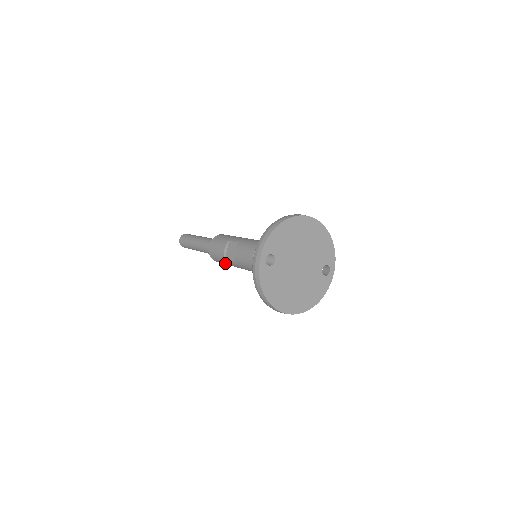
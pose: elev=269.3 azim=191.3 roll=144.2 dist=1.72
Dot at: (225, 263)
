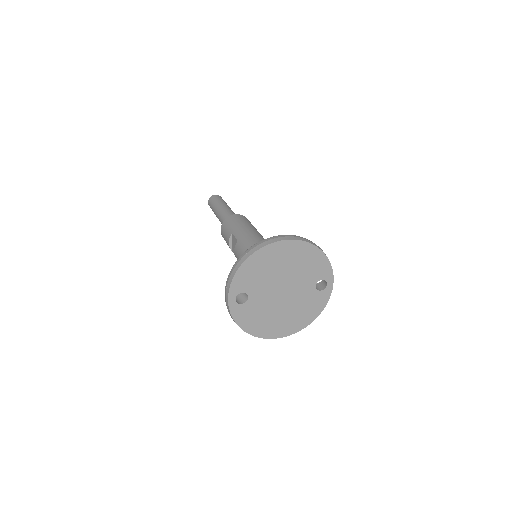
Dot at: occluded
